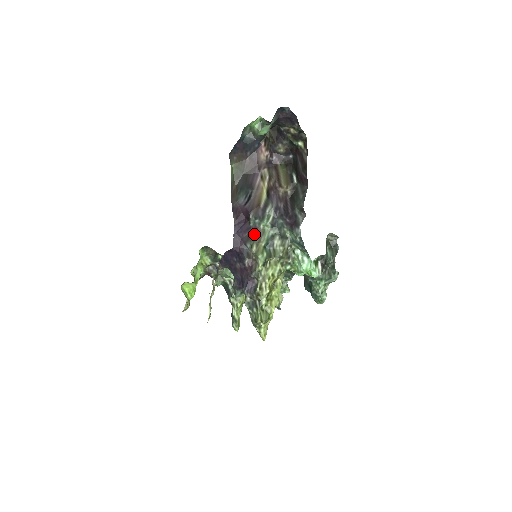
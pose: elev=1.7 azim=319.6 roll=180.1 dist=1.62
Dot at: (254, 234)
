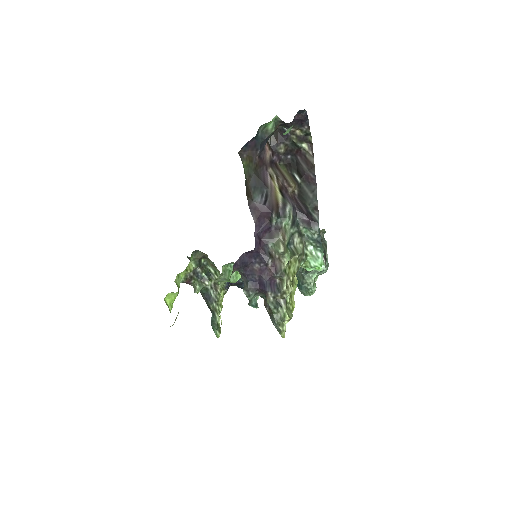
Dot at: (276, 233)
